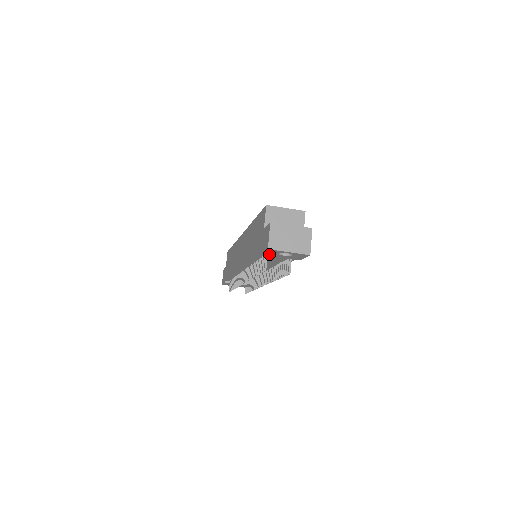
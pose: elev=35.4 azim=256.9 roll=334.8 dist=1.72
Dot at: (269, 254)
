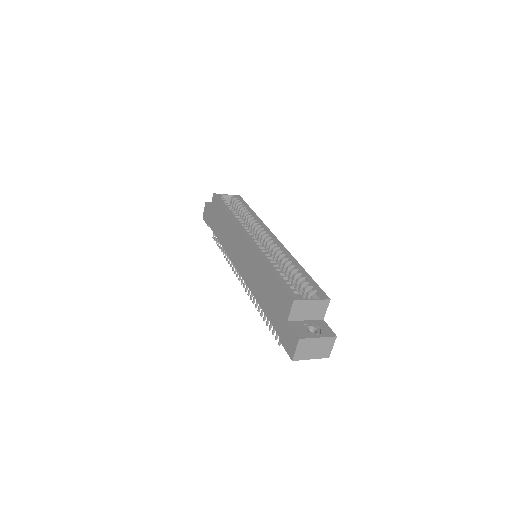
Dot at: occluded
